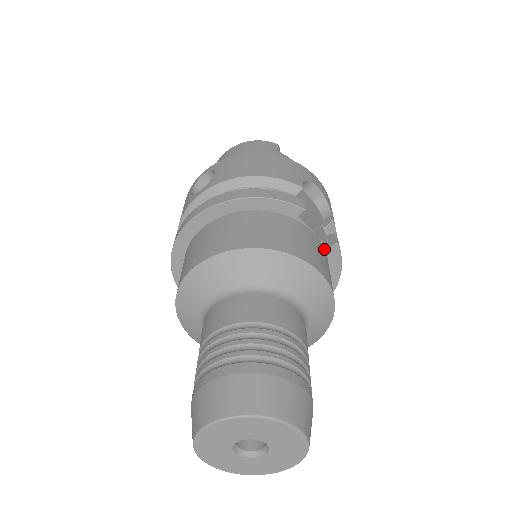
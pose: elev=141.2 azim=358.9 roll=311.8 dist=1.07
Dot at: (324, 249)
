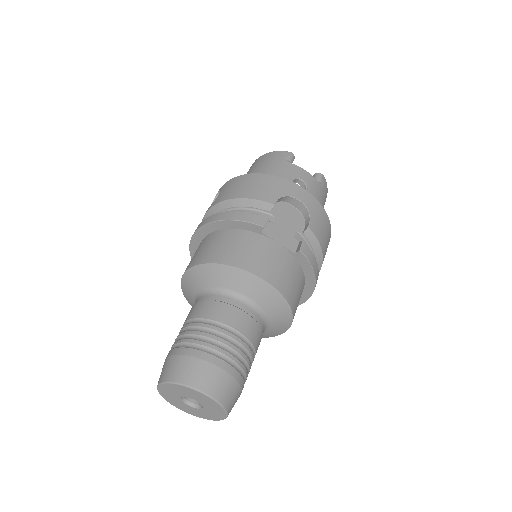
Dot at: (290, 255)
